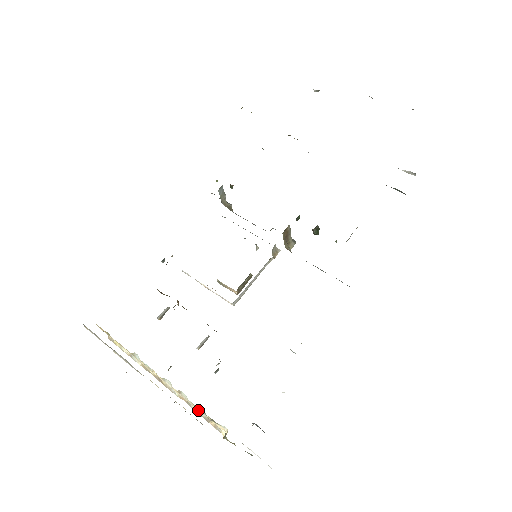
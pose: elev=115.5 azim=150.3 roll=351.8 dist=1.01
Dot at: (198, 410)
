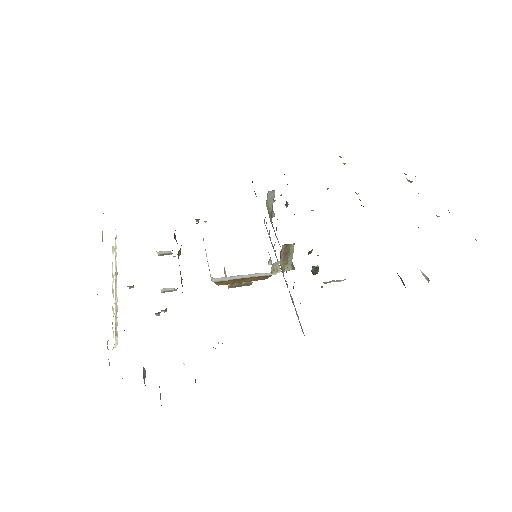
Dot at: (117, 322)
